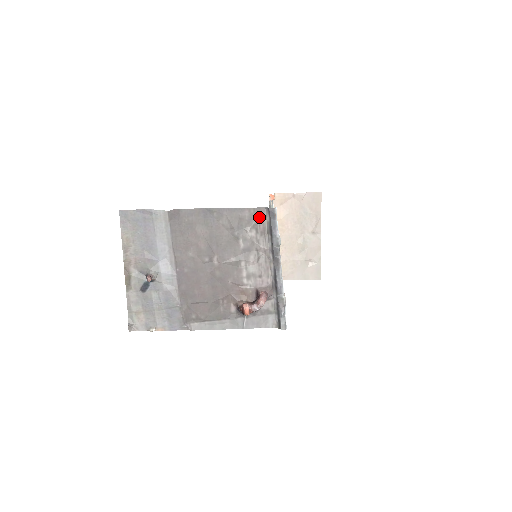
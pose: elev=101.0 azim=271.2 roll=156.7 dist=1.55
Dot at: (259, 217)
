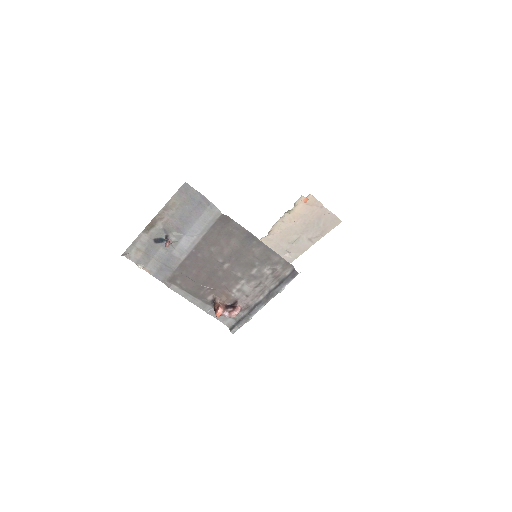
Dot at: (283, 267)
